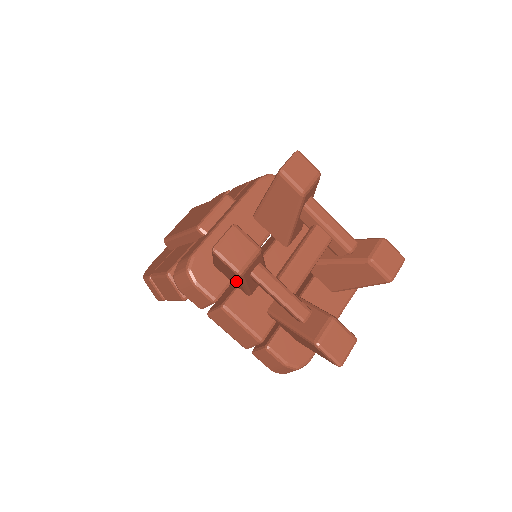
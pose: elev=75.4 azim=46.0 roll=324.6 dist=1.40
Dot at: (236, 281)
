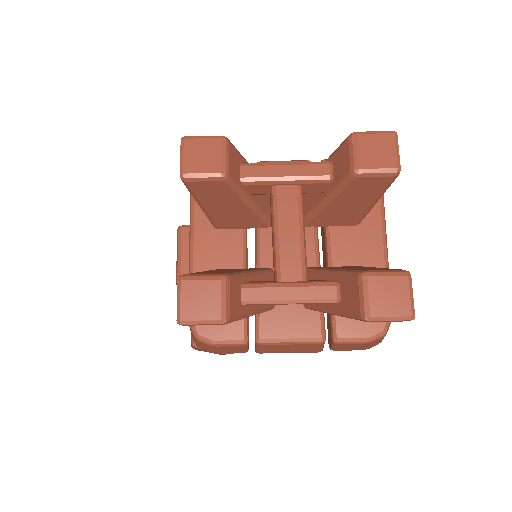
Dot at: occluded
